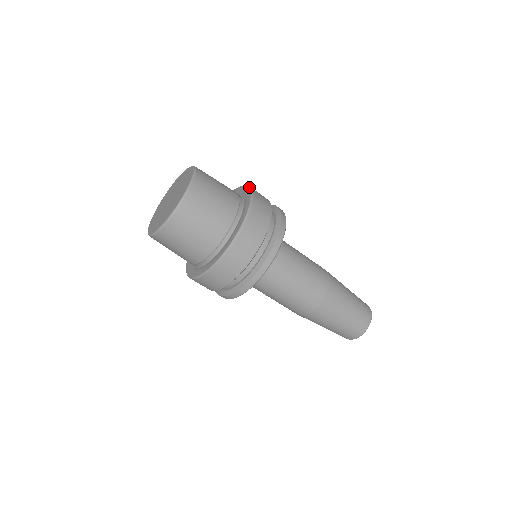
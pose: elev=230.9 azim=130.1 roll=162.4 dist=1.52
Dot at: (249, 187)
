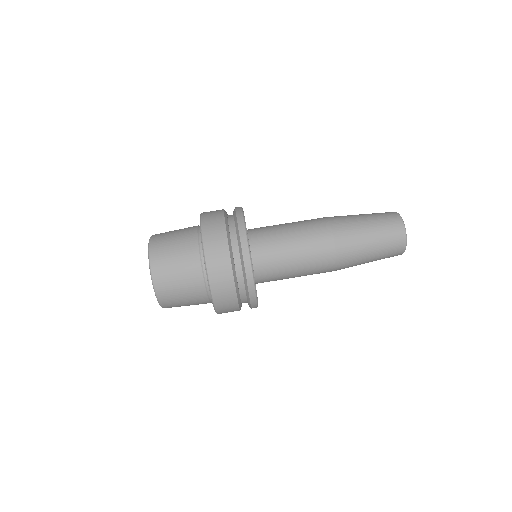
Dot at: occluded
